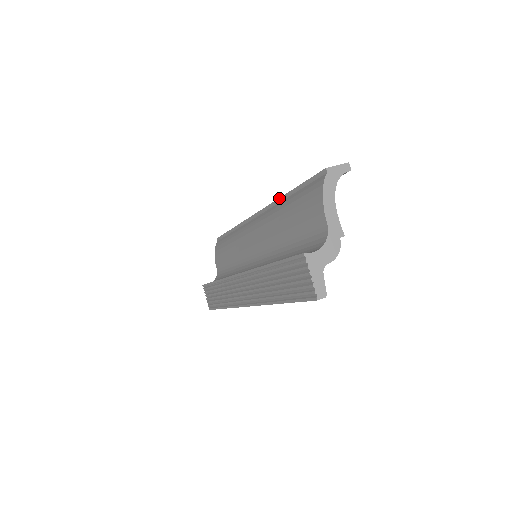
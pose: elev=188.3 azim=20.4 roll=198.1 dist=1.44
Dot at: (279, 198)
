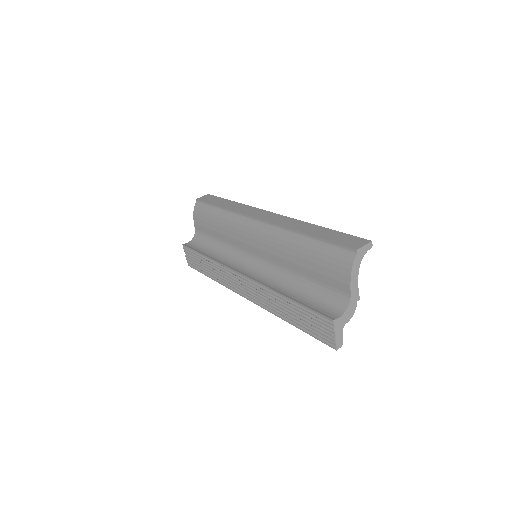
Dot at: (294, 230)
